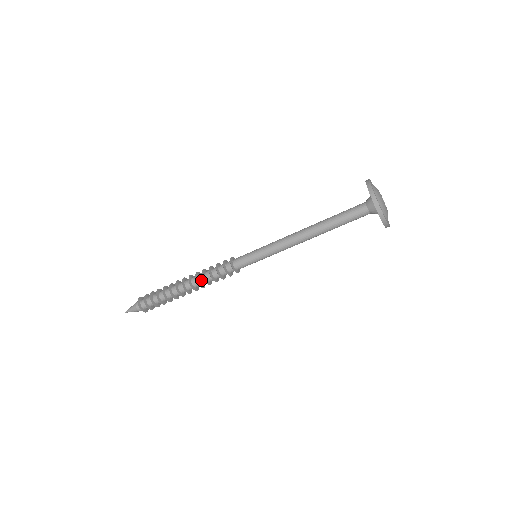
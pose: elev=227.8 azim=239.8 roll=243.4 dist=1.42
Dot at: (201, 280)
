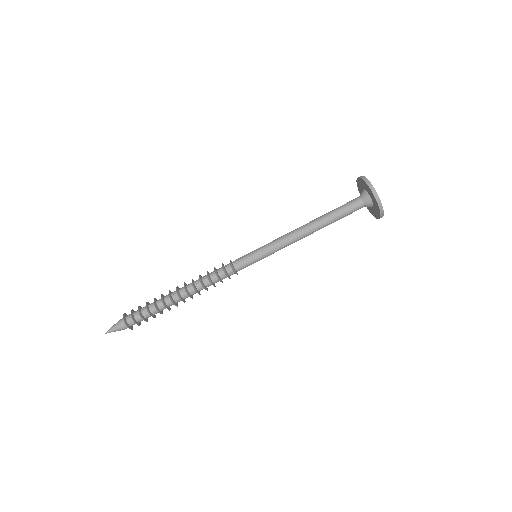
Dot at: (199, 286)
